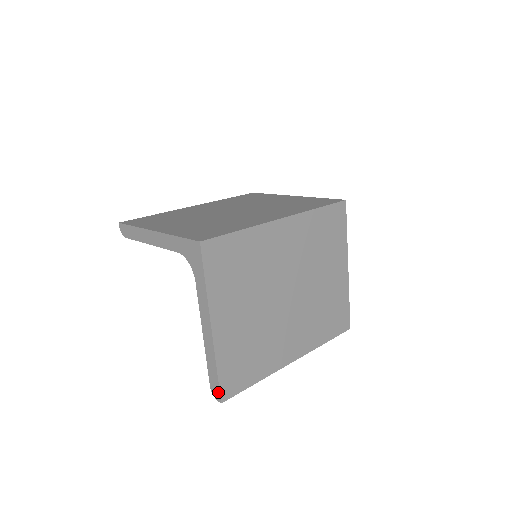
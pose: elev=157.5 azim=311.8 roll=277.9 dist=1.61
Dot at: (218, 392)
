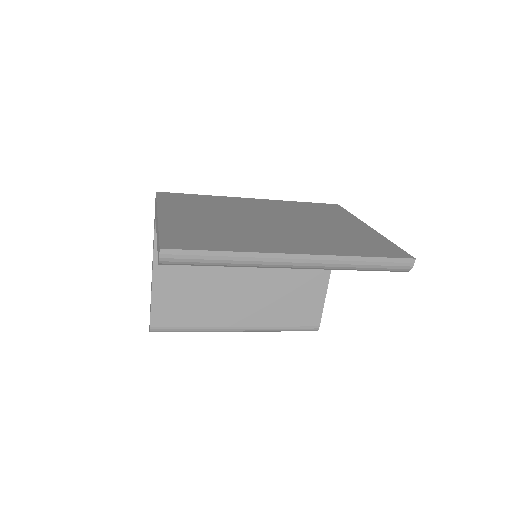
Dot at: occluded
